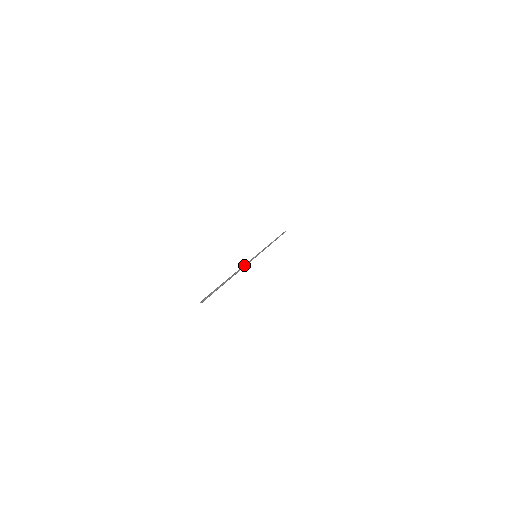
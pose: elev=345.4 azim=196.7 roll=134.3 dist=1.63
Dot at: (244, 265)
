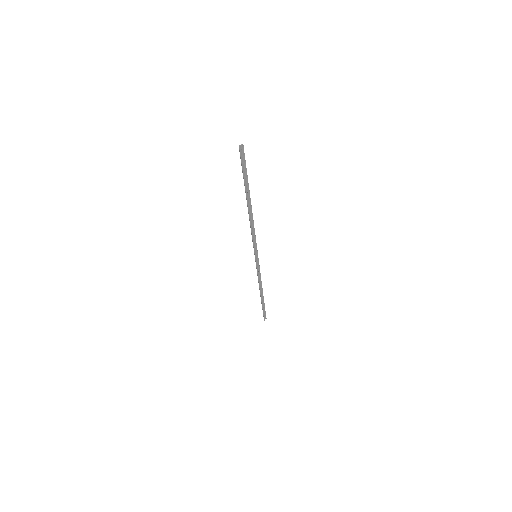
Dot at: (251, 234)
